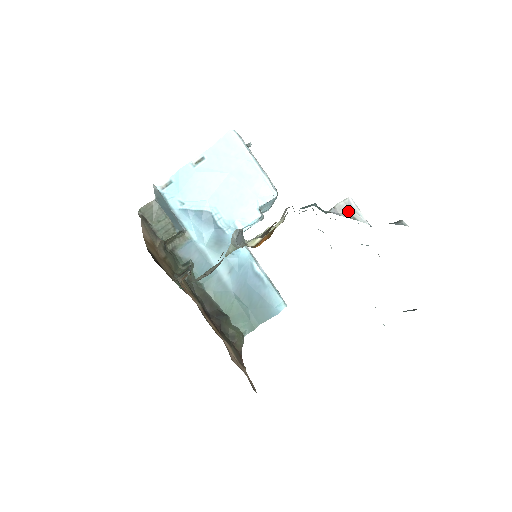
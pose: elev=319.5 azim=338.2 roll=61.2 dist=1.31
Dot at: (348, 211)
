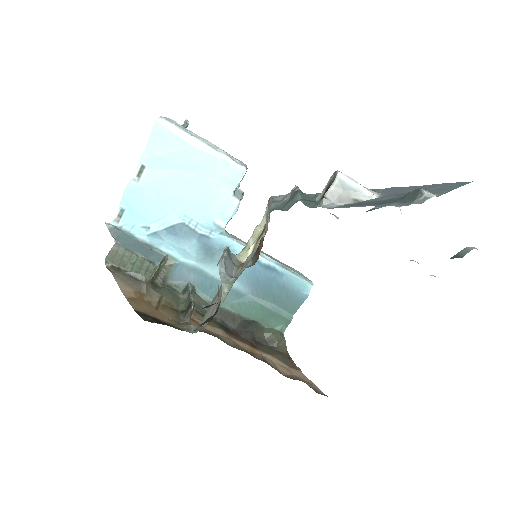
Dot at: (344, 195)
